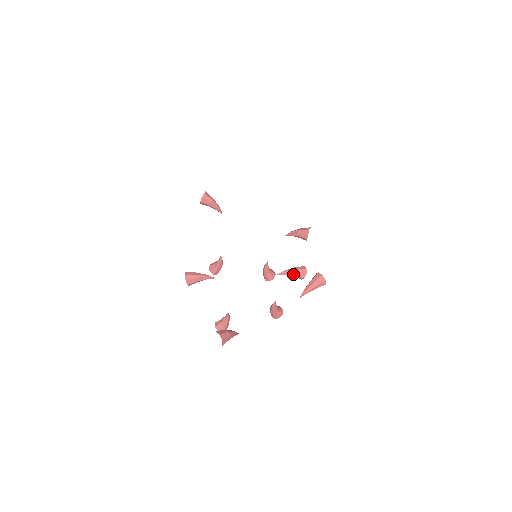
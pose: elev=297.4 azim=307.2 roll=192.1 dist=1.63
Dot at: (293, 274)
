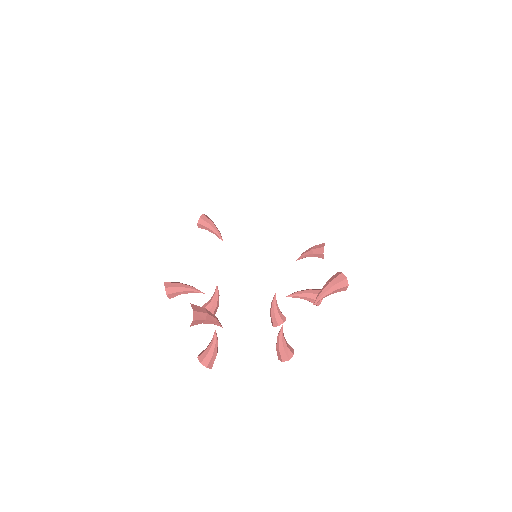
Dot at: (306, 295)
